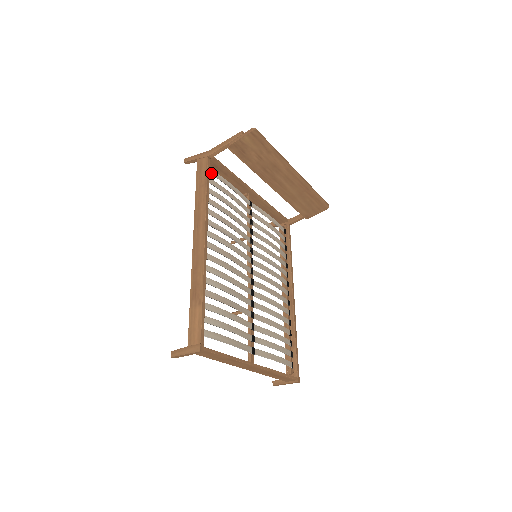
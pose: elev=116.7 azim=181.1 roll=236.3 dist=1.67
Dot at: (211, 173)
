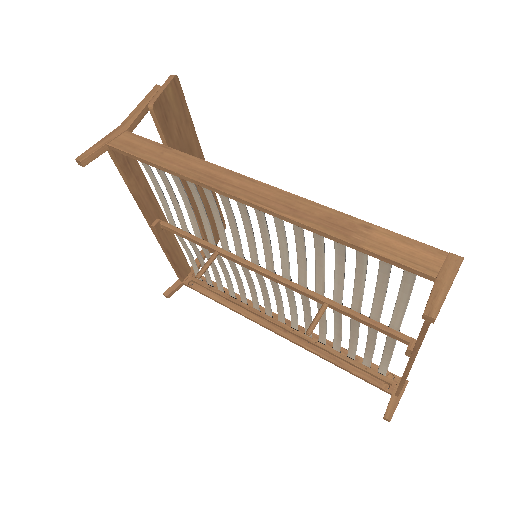
Dot at: occluded
